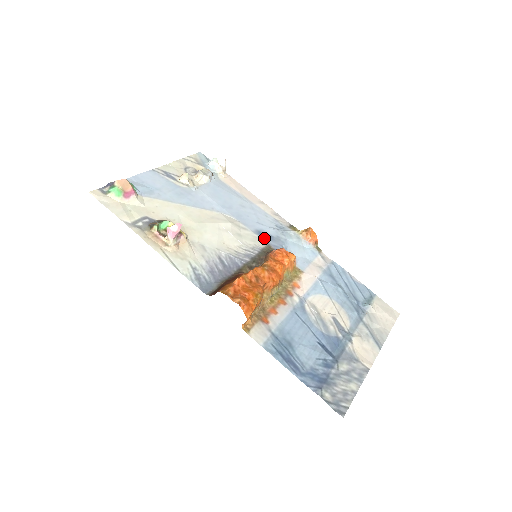
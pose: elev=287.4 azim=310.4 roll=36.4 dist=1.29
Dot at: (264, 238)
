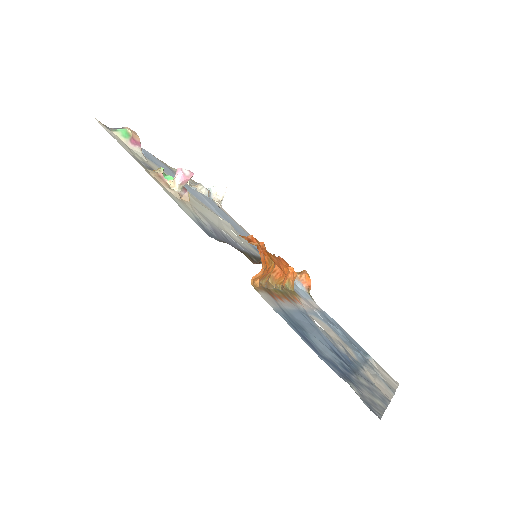
Dot at: occluded
